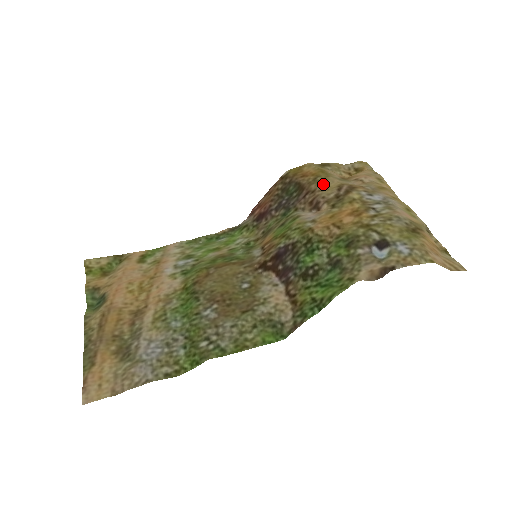
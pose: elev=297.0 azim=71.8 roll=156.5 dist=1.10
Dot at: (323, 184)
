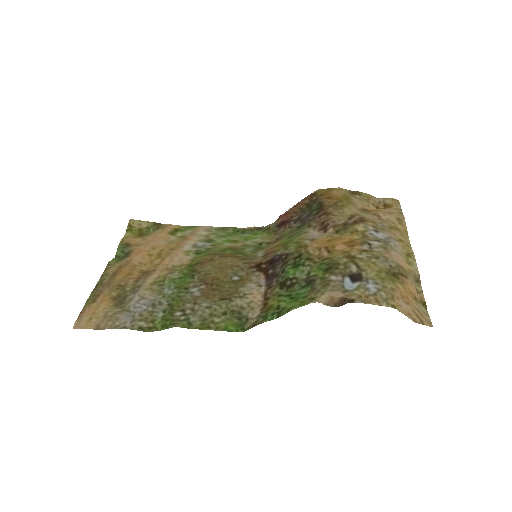
Dot at: (340, 210)
